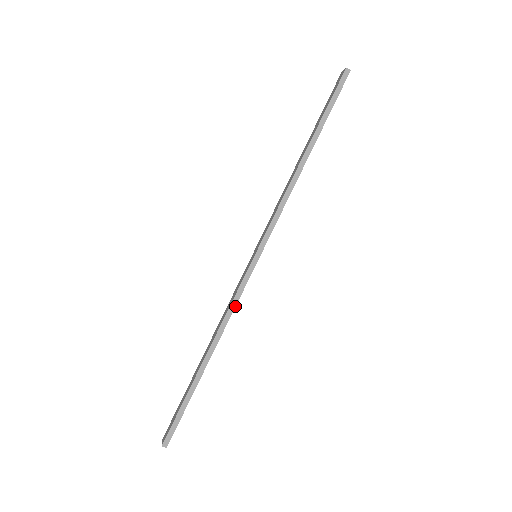
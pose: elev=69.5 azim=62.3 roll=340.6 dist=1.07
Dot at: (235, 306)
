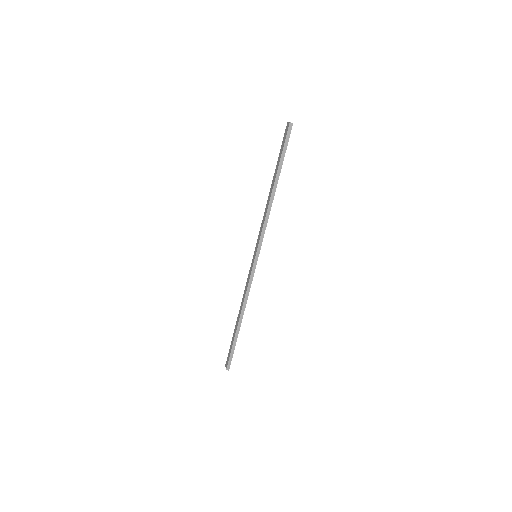
Dot at: occluded
